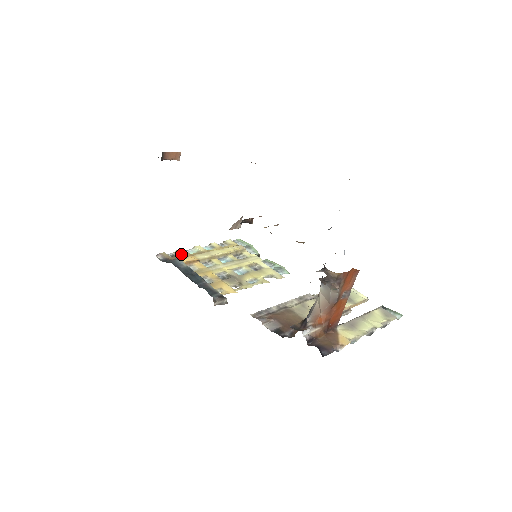
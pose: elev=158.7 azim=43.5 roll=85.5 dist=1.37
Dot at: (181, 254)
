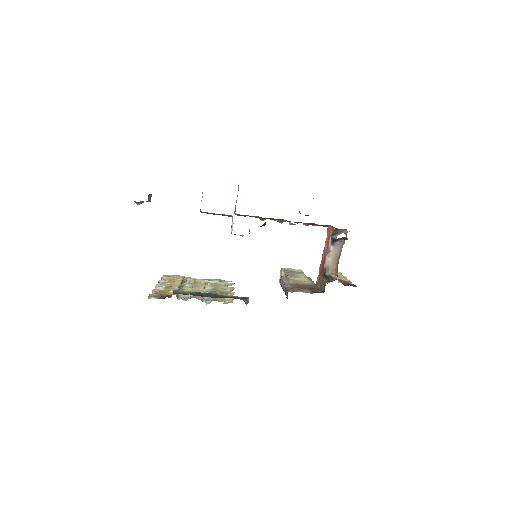
Dot at: (161, 292)
